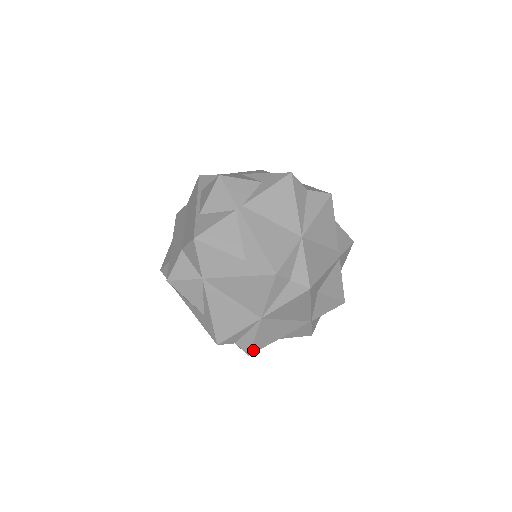
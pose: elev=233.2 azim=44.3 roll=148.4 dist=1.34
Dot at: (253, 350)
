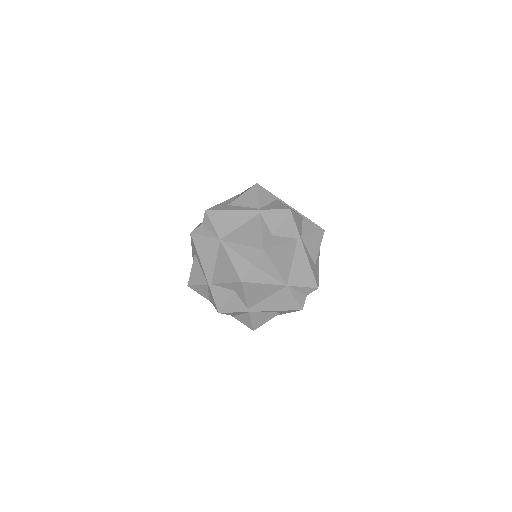
Dot at: occluded
